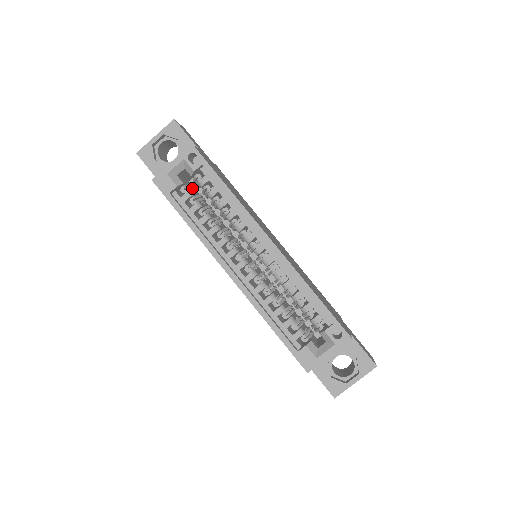
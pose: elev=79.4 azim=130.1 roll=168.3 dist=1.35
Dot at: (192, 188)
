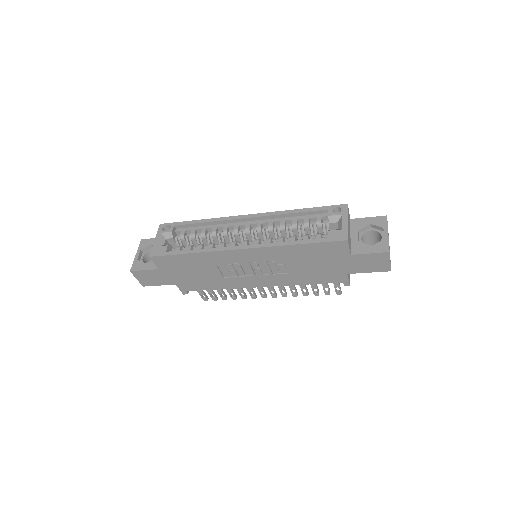
Dot at: occluded
